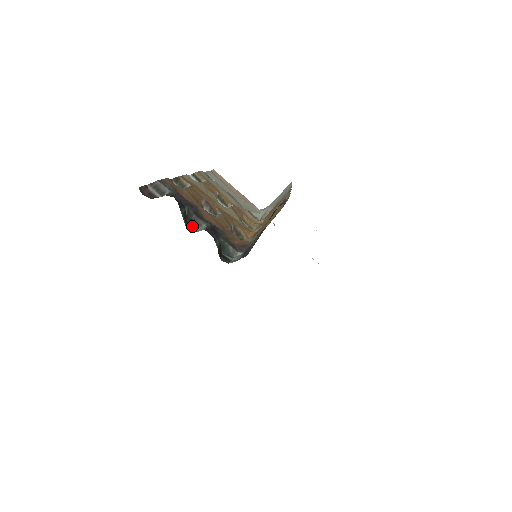
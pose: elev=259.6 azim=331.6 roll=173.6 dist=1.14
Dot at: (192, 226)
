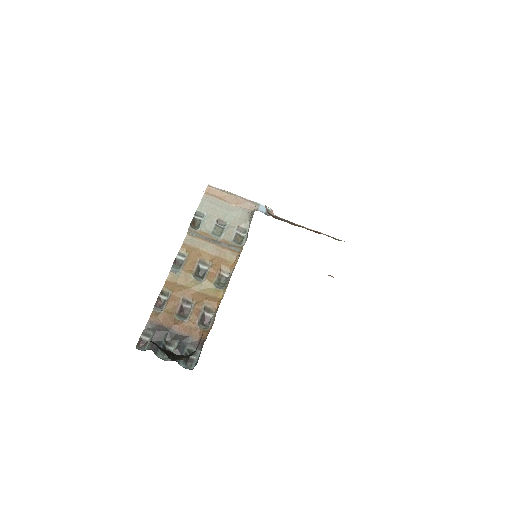
Dot at: (170, 349)
